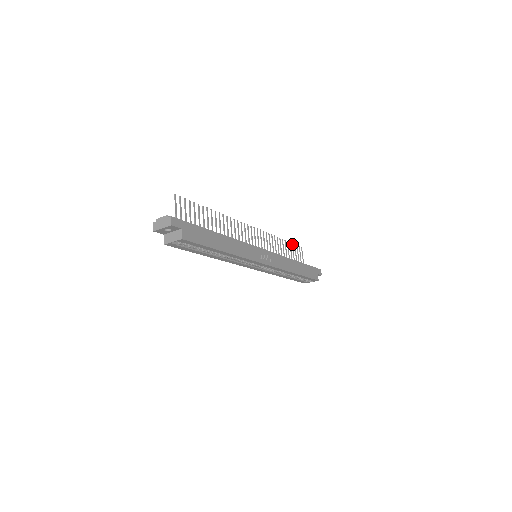
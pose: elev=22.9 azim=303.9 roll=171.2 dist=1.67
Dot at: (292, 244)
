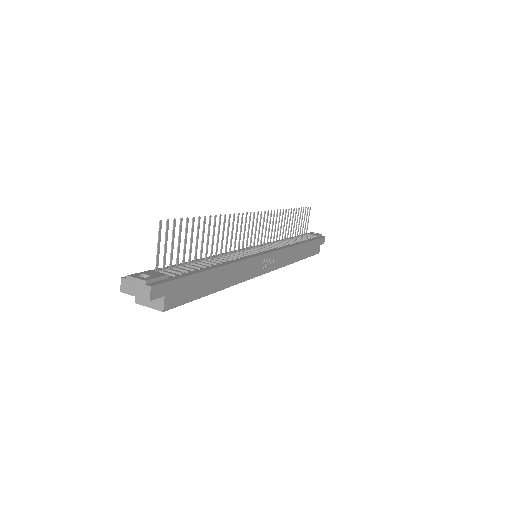
Dot at: (301, 209)
